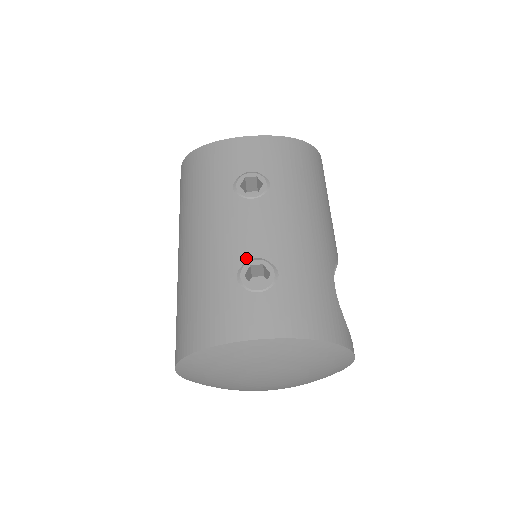
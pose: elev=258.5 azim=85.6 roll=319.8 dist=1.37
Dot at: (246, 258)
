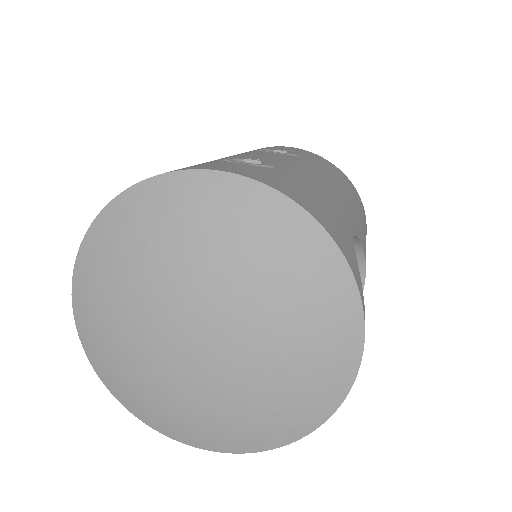
Dot at: (243, 157)
